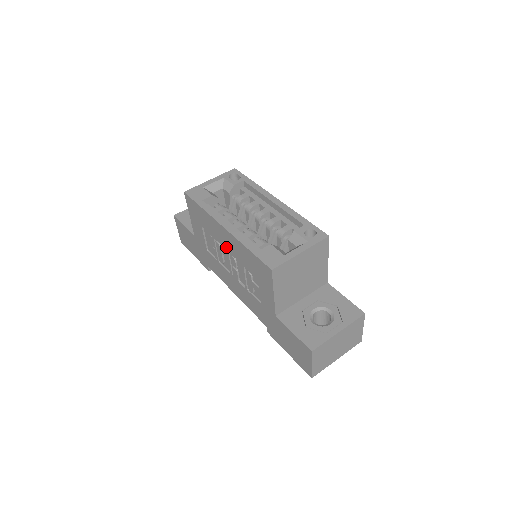
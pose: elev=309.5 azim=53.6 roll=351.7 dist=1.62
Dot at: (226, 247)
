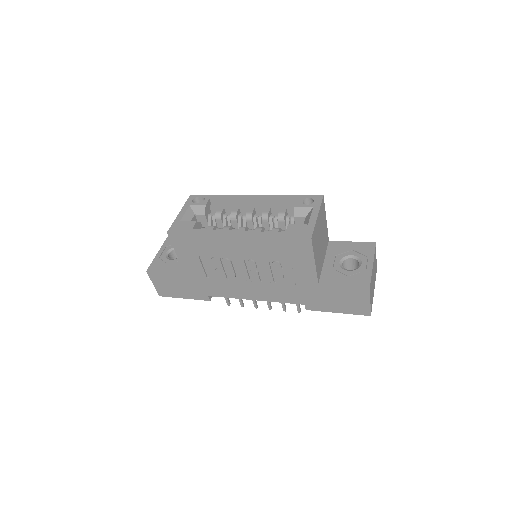
Dot at: (240, 255)
